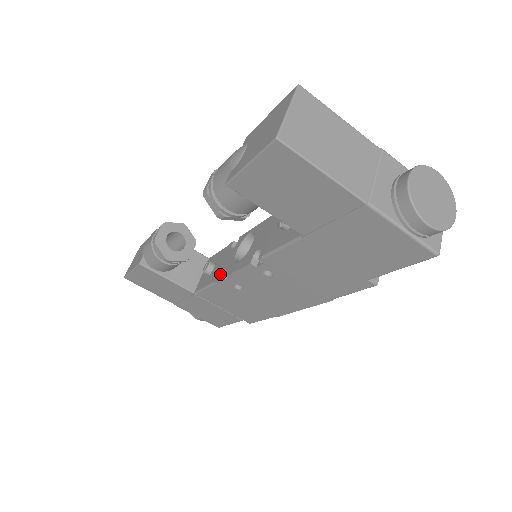
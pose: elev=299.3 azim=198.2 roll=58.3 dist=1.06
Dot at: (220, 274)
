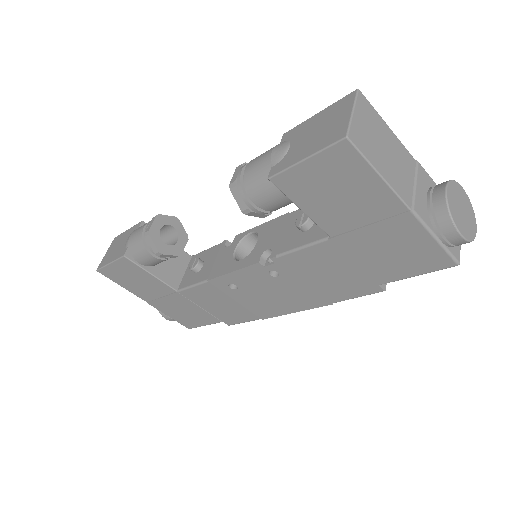
Dot at: (215, 272)
